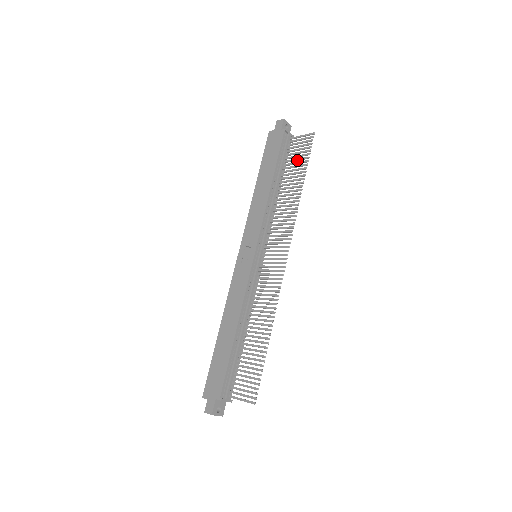
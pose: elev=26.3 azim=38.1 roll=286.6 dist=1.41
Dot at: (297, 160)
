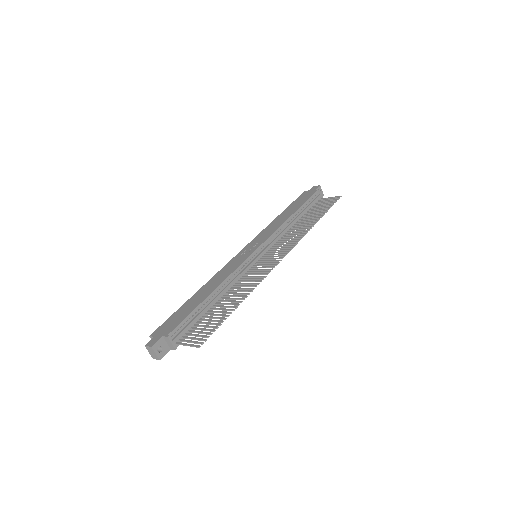
Dot at: (320, 209)
